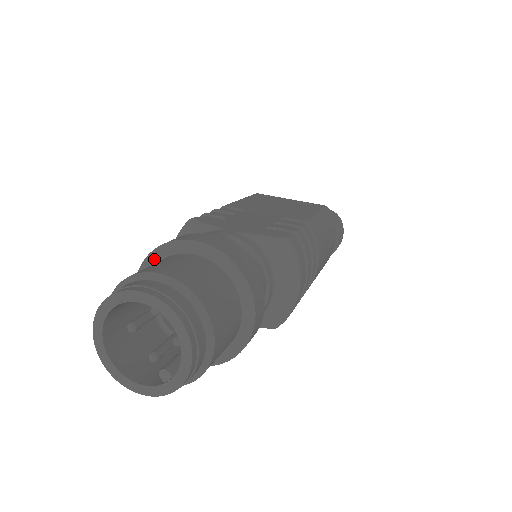
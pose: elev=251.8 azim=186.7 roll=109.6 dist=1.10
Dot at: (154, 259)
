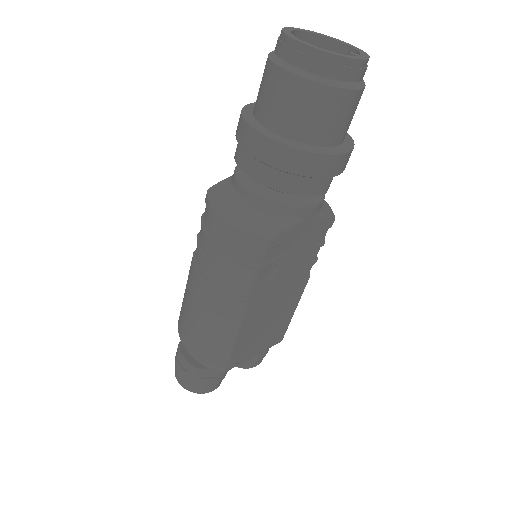
Dot at: (248, 112)
